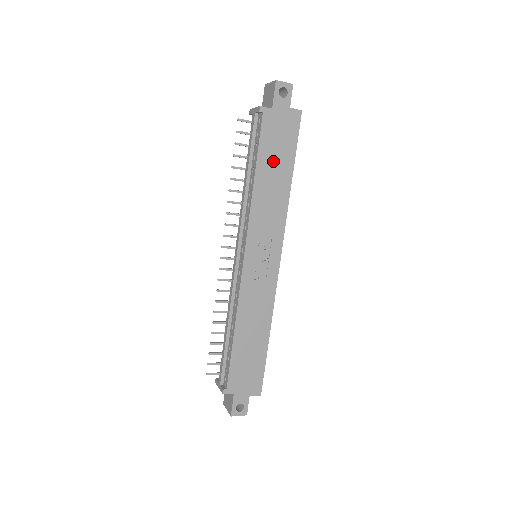
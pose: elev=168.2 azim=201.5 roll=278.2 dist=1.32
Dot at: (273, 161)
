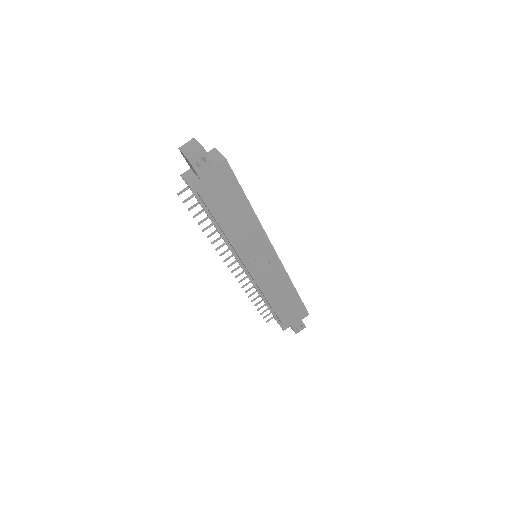
Dot at: (228, 209)
